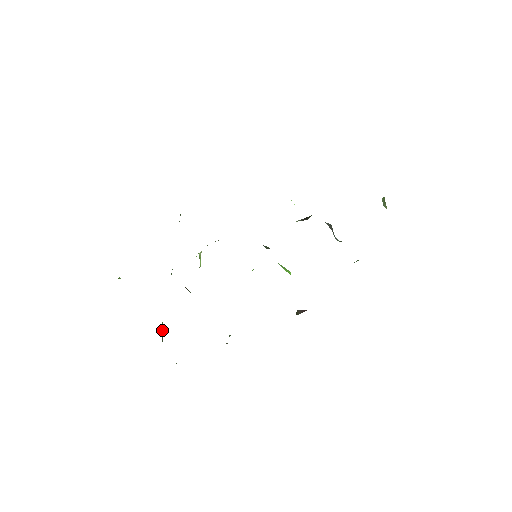
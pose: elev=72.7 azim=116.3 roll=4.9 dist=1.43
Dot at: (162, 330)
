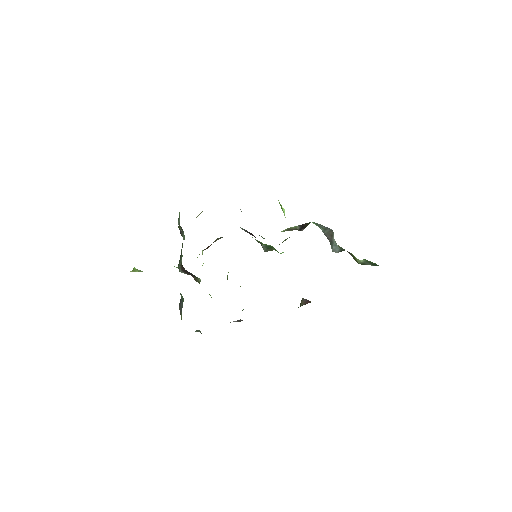
Dot at: (181, 303)
